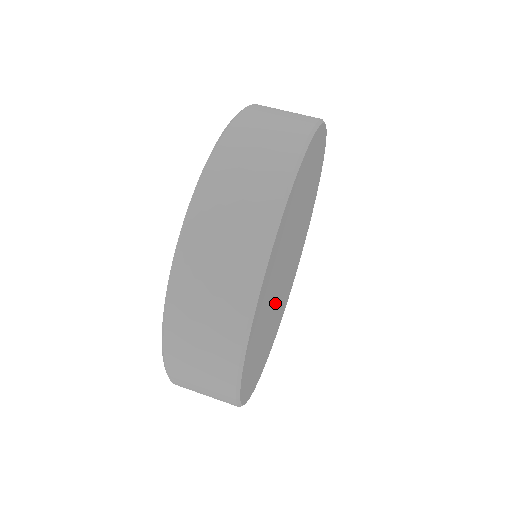
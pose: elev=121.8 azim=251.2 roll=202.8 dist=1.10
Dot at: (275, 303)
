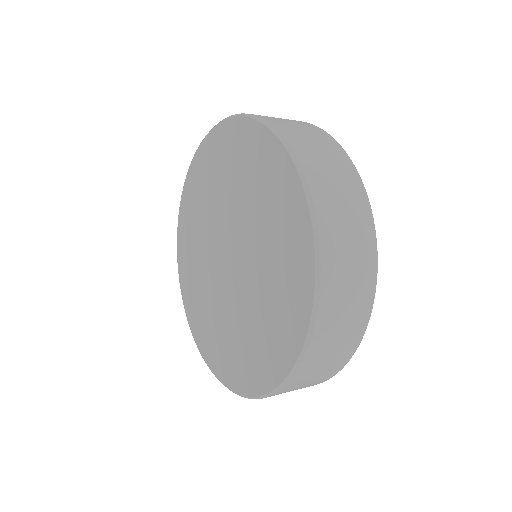
Dot at: occluded
